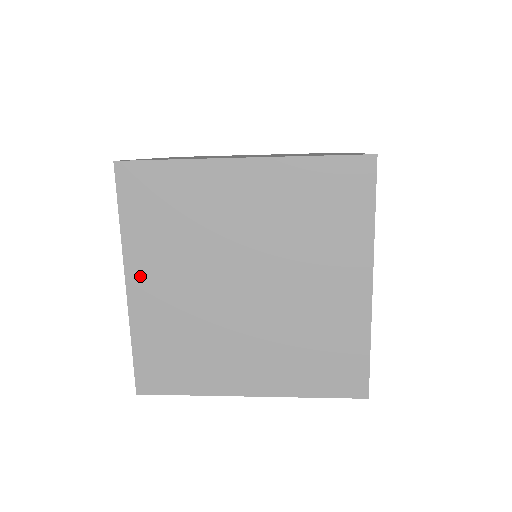
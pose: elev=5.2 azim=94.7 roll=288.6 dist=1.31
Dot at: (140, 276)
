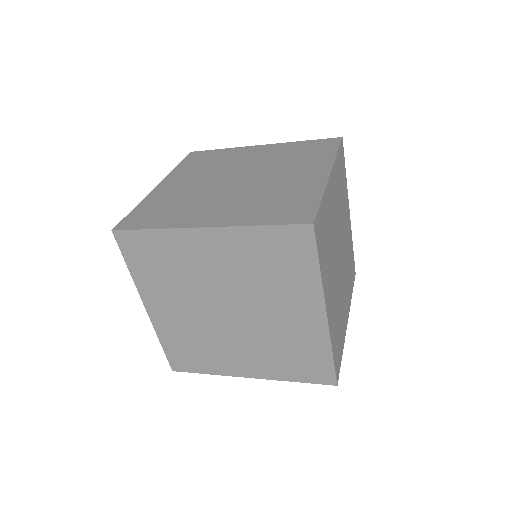
Dot at: (153, 303)
